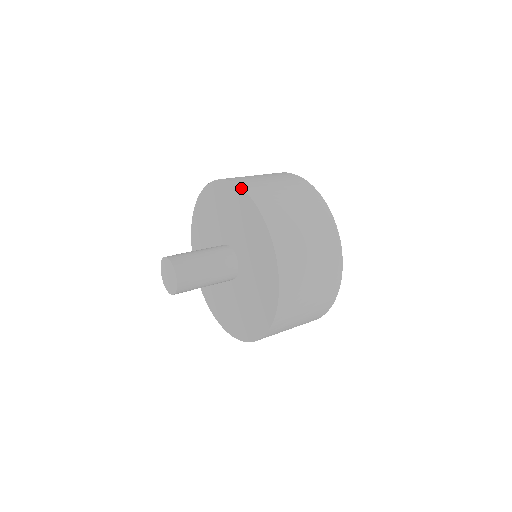
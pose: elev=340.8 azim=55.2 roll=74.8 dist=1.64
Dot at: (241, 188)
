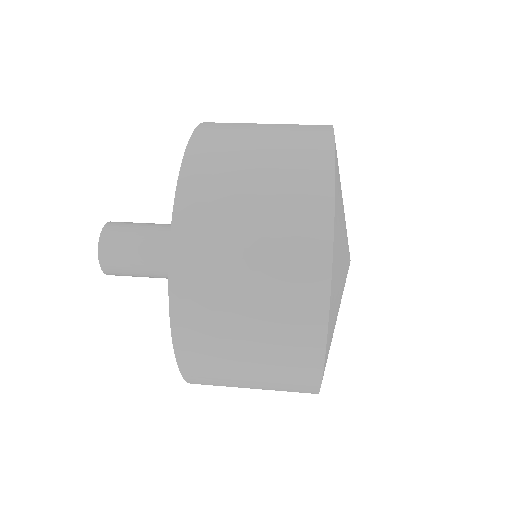
Dot at: occluded
